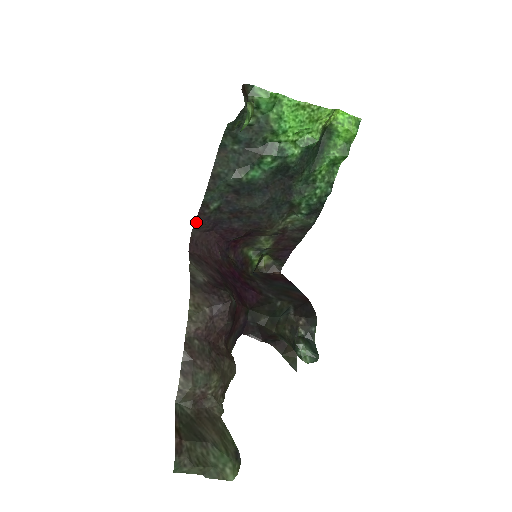
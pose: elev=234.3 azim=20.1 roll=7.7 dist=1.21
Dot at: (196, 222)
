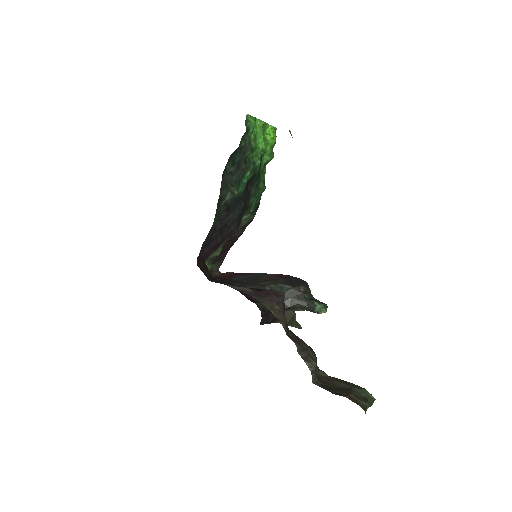
Dot at: (201, 249)
